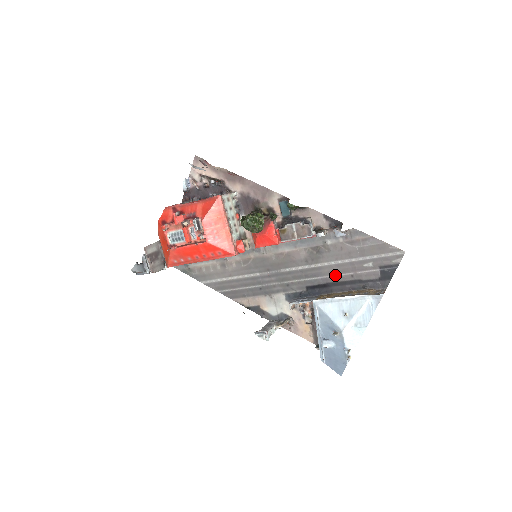
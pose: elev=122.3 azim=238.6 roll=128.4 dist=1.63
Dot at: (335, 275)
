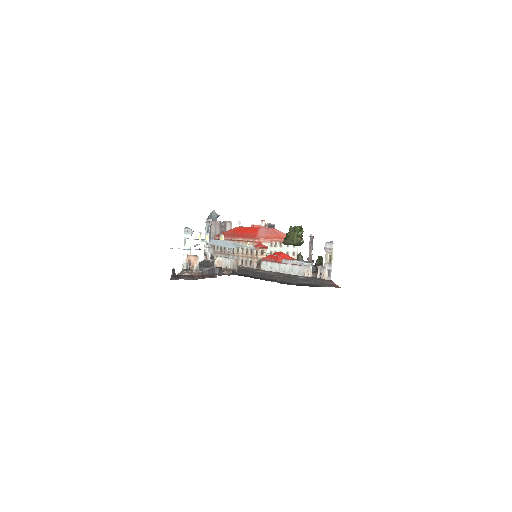
Dot at: (271, 278)
